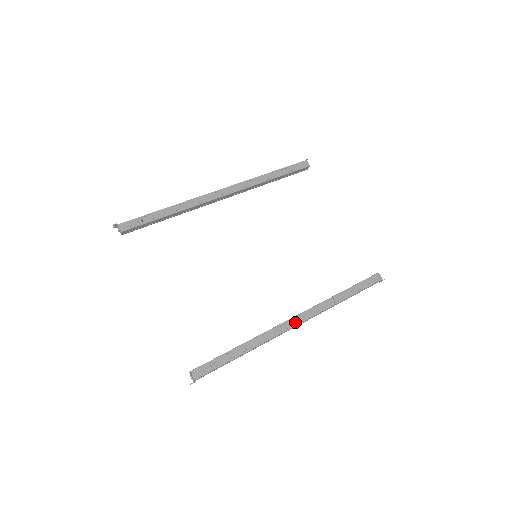
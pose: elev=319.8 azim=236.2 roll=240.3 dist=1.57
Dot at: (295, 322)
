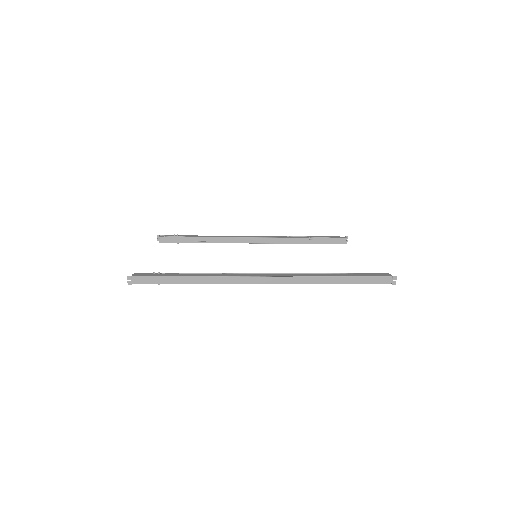
Dot at: (261, 274)
